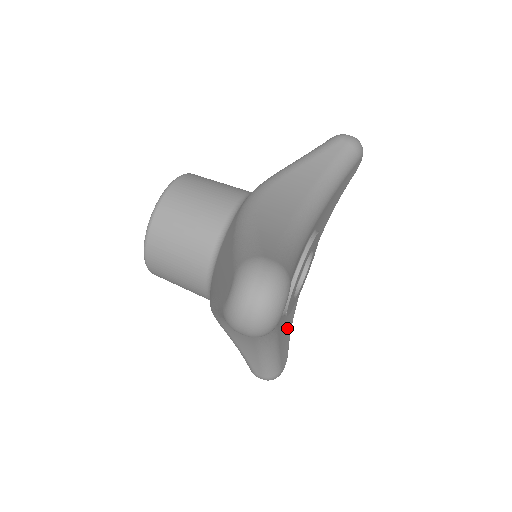
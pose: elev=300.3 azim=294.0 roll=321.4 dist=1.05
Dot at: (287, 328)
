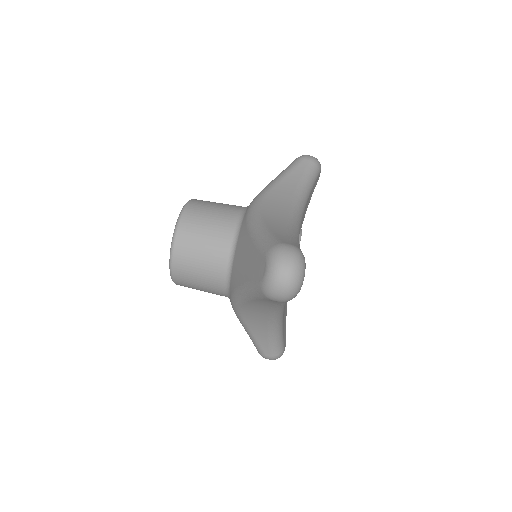
Dot at: (285, 312)
